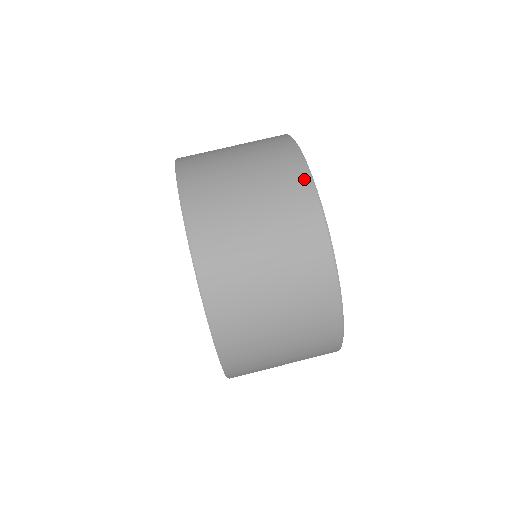
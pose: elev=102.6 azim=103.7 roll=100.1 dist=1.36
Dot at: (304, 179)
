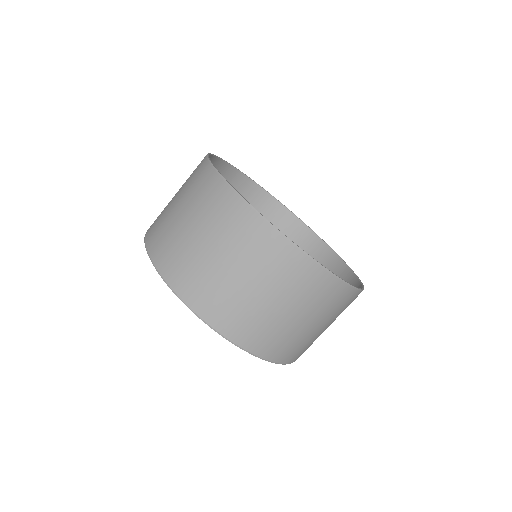
Dot at: (222, 187)
